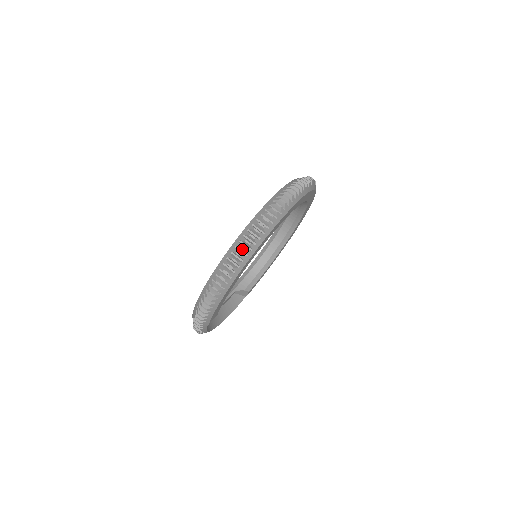
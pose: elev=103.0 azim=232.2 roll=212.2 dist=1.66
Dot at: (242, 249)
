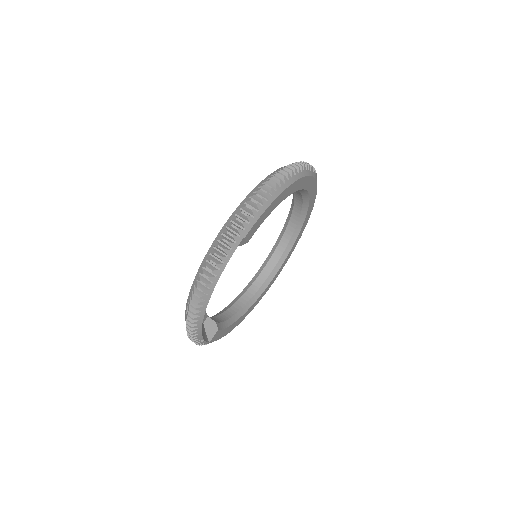
Dot at: (300, 164)
